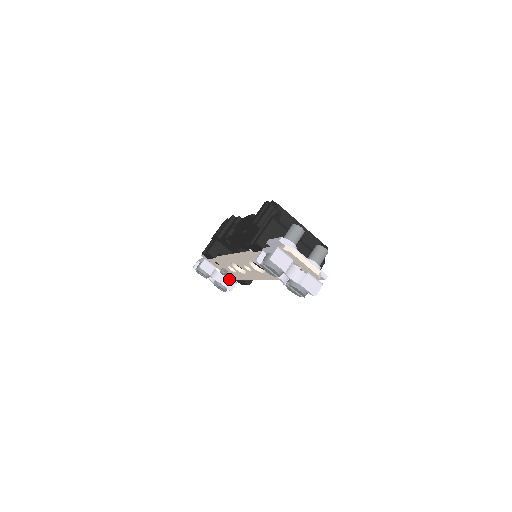
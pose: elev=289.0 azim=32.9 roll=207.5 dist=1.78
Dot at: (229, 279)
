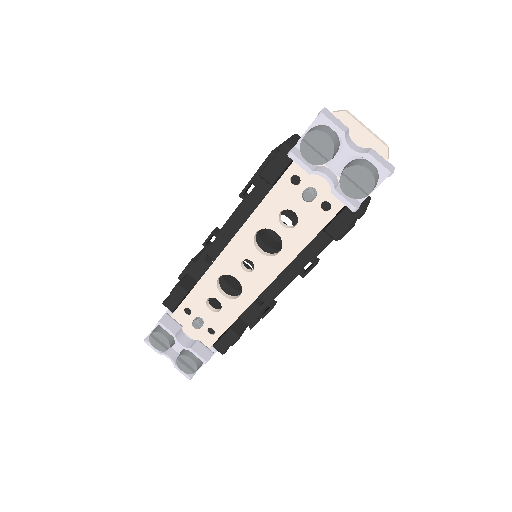
Dot at: (203, 345)
